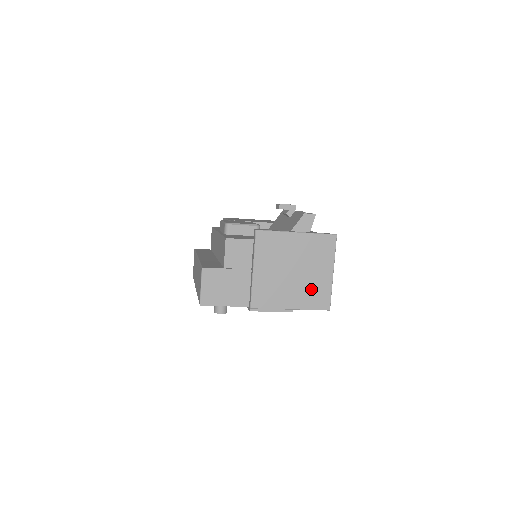
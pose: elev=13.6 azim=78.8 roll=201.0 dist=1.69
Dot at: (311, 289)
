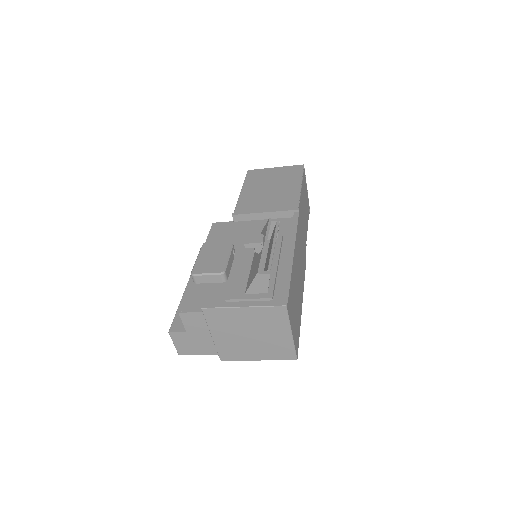
Dot at: (273, 346)
